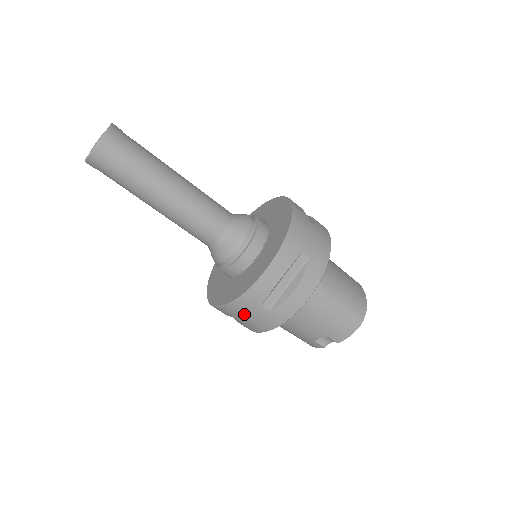
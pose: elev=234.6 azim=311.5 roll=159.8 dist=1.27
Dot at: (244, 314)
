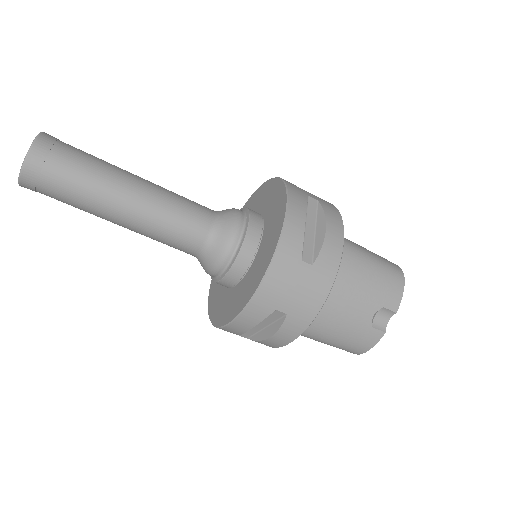
Dot at: (286, 288)
